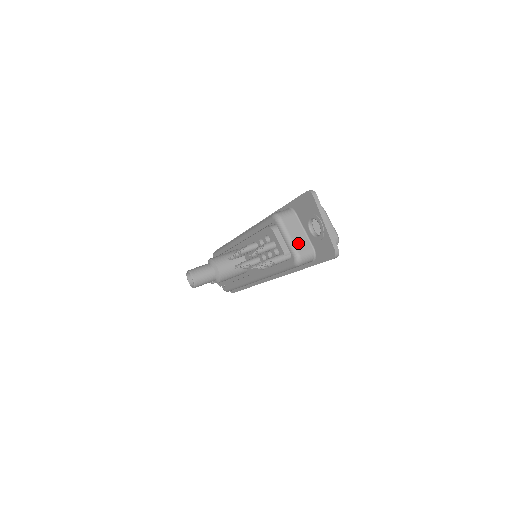
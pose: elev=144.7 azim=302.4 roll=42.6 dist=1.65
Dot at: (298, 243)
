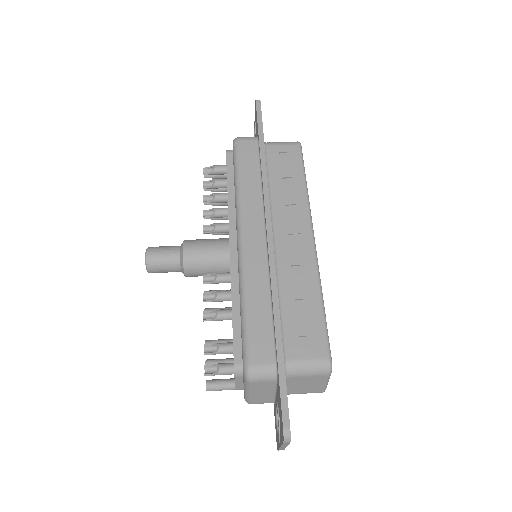
Dot at: (257, 398)
